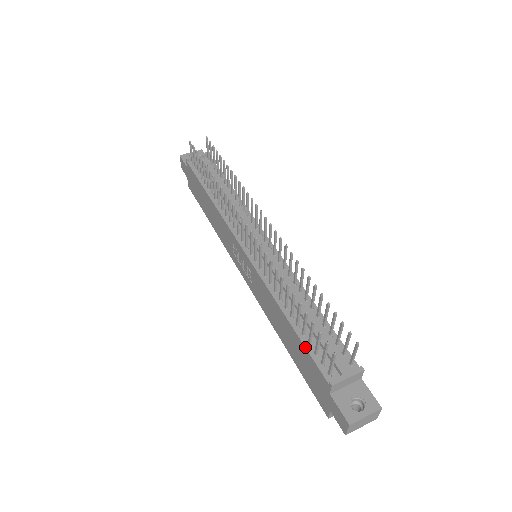
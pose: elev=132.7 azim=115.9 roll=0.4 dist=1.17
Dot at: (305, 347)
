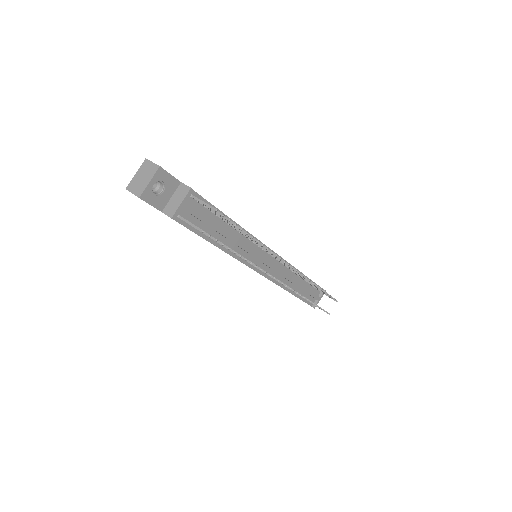
Dot at: occluded
